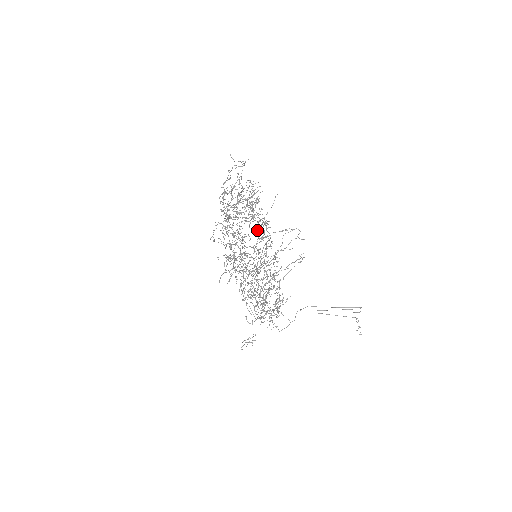
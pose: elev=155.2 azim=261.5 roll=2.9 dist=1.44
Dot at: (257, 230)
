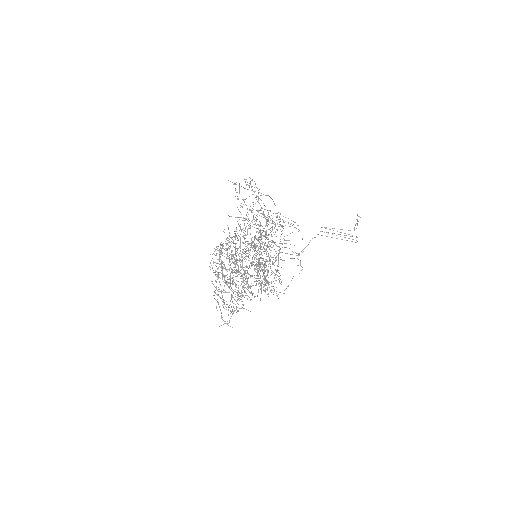
Dot at: occluded
